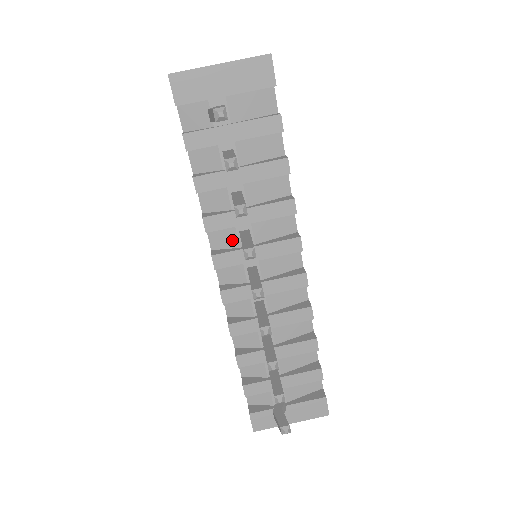
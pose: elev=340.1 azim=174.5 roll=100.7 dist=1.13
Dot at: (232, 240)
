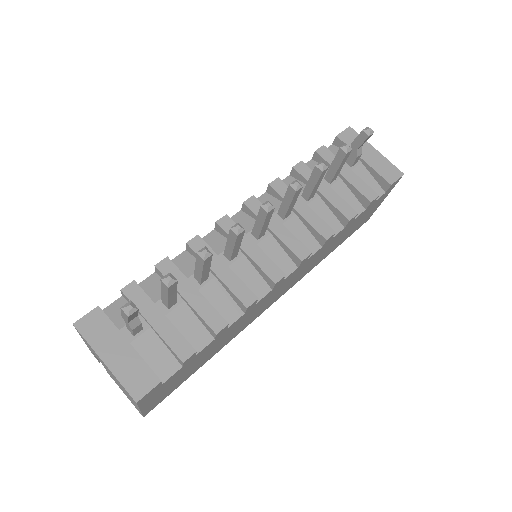
Dot at: occluded
